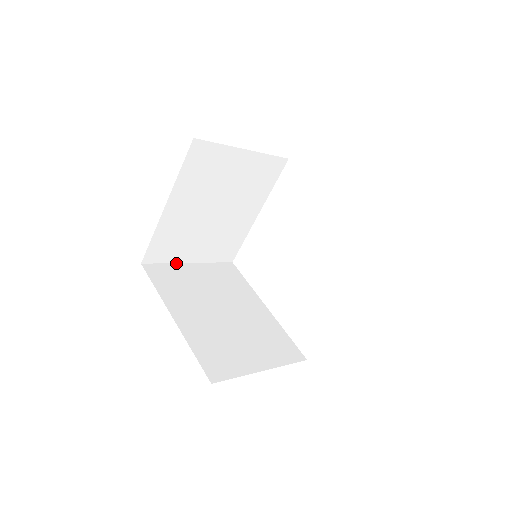
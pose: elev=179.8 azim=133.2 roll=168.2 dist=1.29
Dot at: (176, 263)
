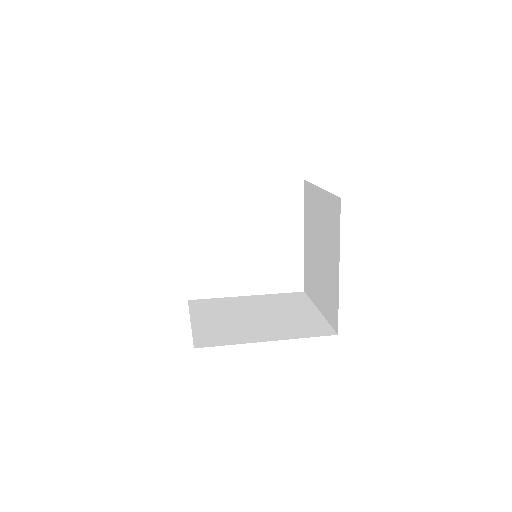
Dot at: occluded
